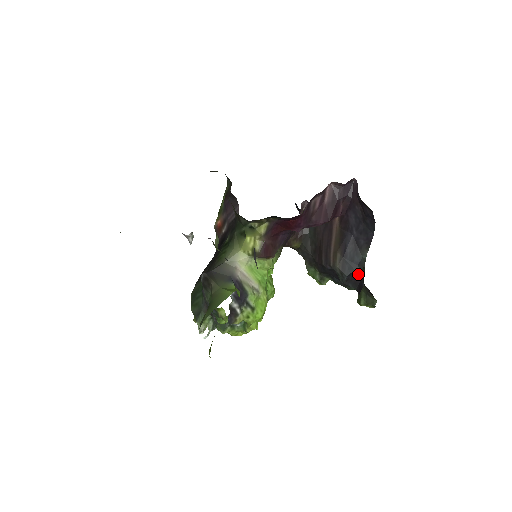
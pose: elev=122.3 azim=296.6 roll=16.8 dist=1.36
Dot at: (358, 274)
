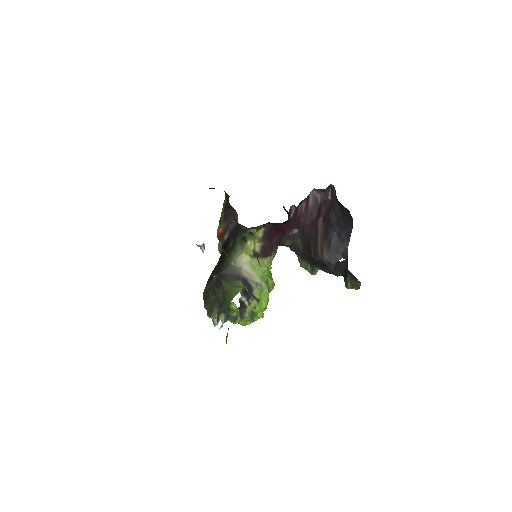
Dot at: (343, 262)
